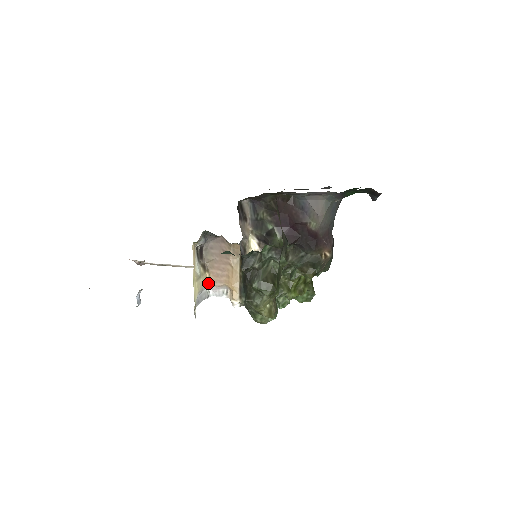
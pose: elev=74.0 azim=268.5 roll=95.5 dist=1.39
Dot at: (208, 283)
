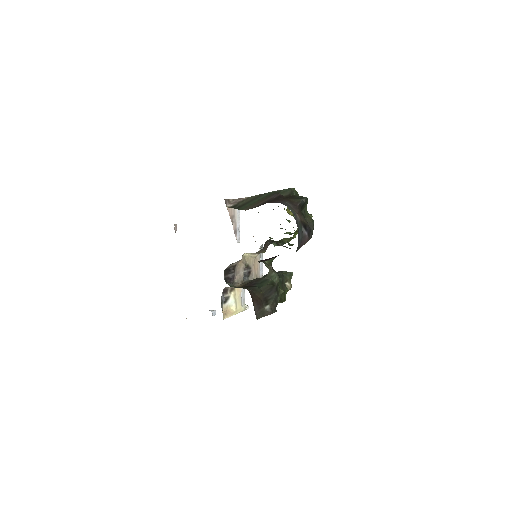
Dot at: occluded
